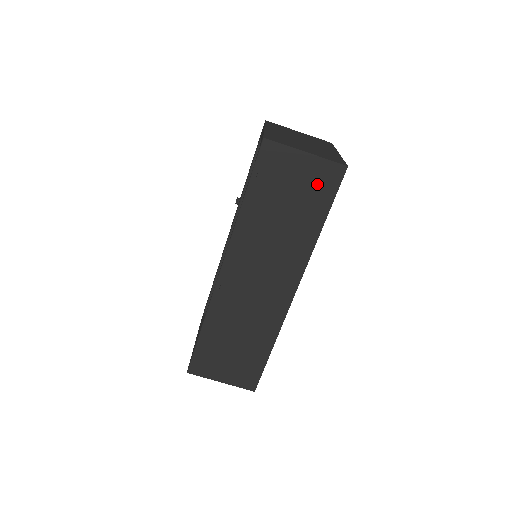
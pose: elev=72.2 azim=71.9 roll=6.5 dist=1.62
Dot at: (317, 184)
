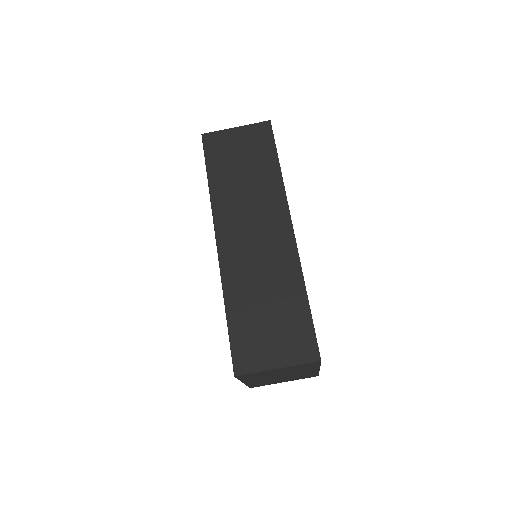
Dot at: (256, 141)
